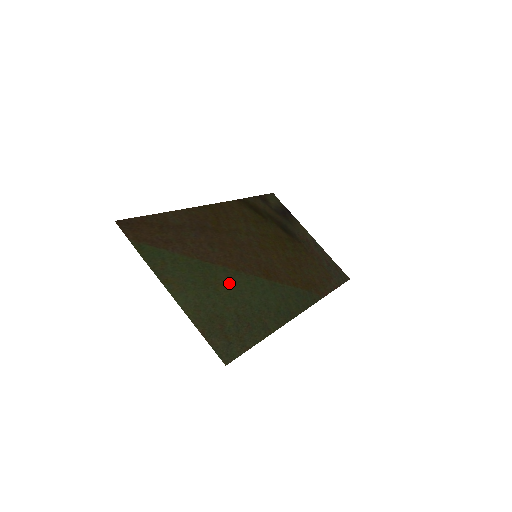
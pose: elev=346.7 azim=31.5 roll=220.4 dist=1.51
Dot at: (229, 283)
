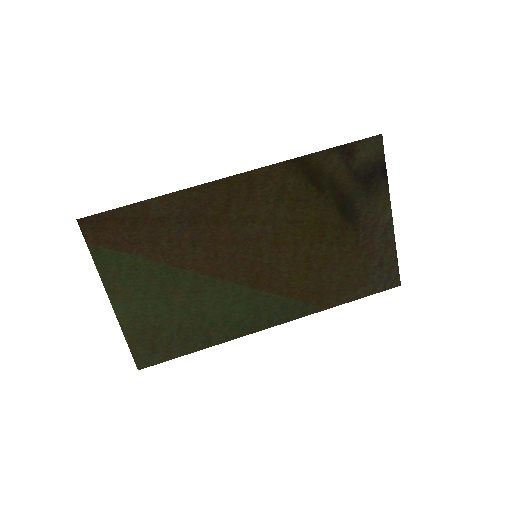
Dot at: (191, 292)
